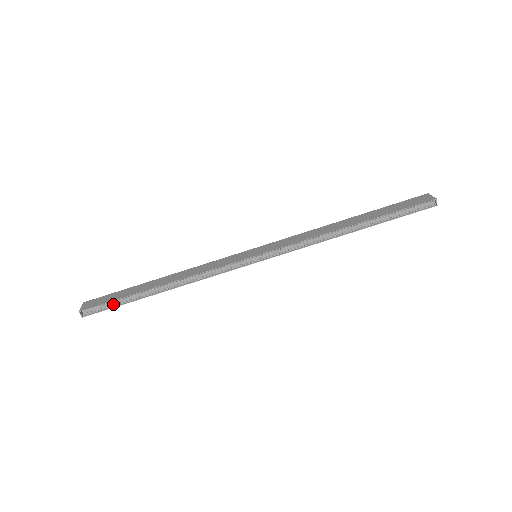
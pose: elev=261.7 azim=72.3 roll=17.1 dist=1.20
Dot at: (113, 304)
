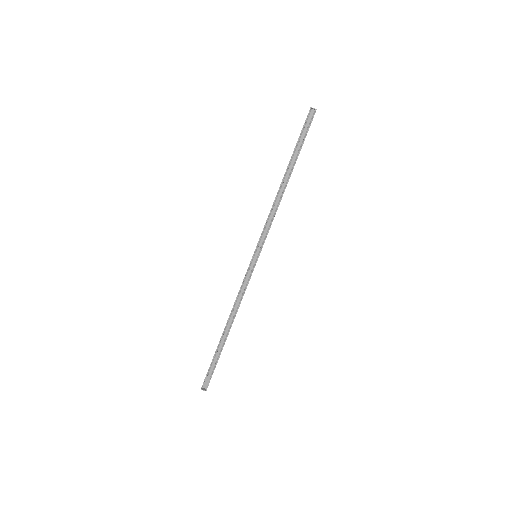
Dot at: (214, 367)
